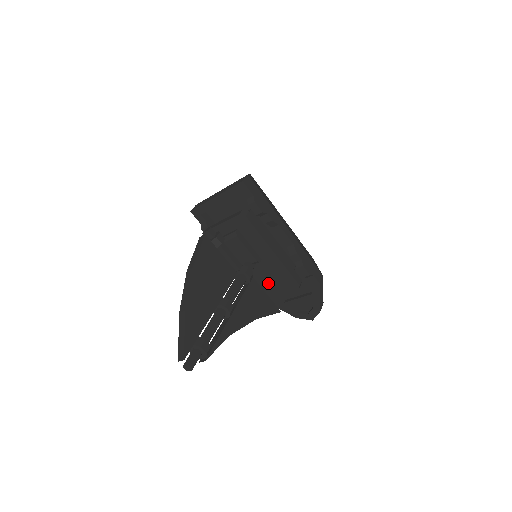
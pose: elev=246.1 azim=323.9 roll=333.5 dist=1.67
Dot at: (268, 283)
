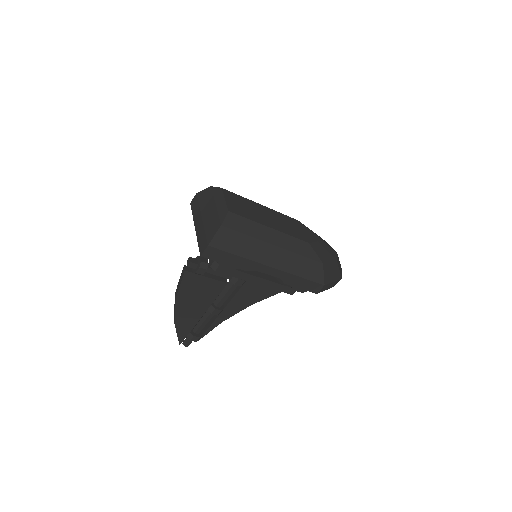
Dot at: occluded
